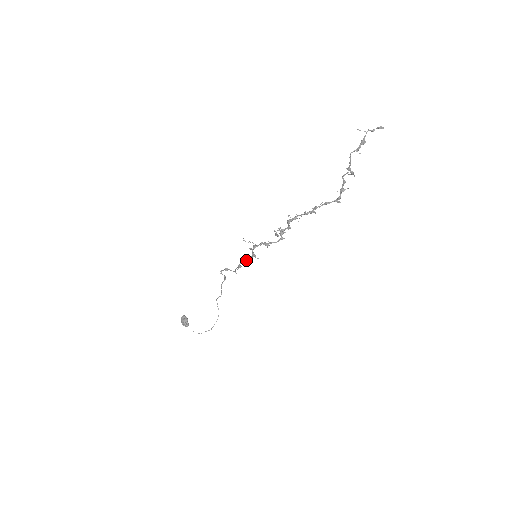
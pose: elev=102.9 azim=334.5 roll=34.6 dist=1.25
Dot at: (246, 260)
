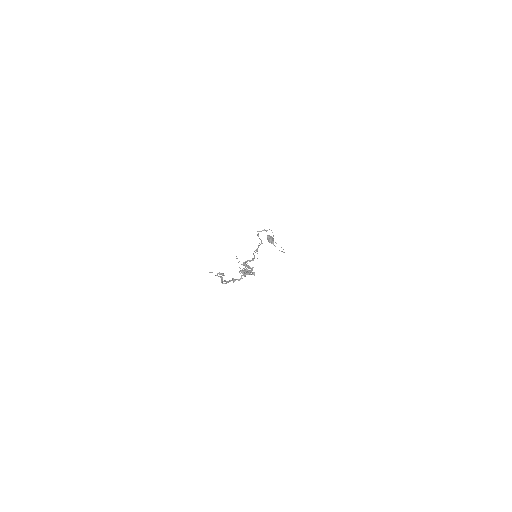
Dot at: occluded
